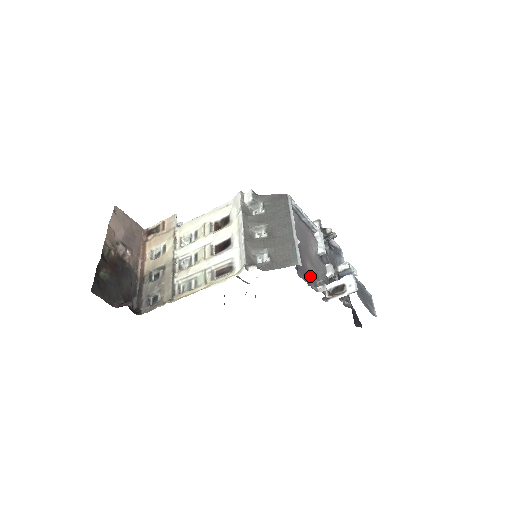
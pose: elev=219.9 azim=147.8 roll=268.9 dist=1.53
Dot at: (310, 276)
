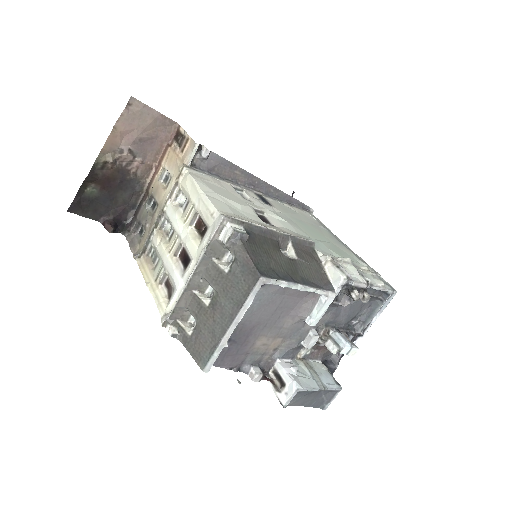
Dot at: (252, 354)
